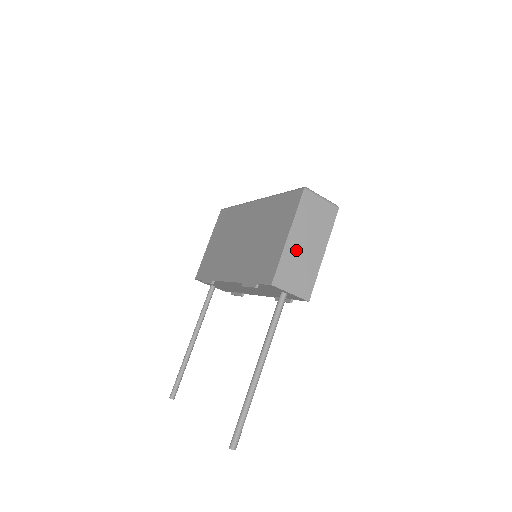
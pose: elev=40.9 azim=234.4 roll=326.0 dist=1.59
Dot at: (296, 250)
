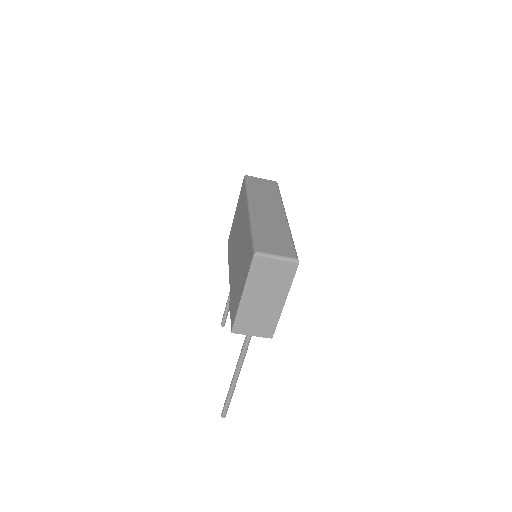
Dot at: (252, 305)
